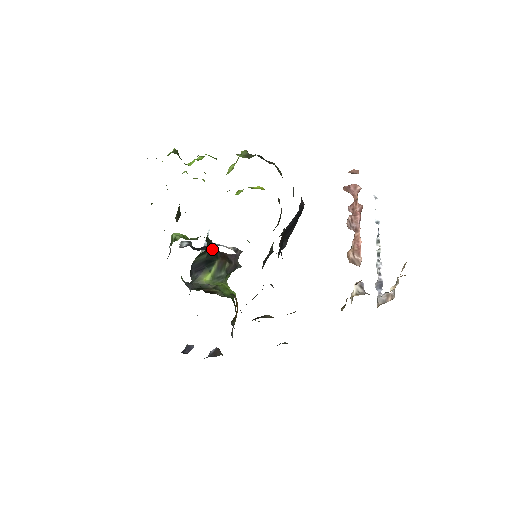
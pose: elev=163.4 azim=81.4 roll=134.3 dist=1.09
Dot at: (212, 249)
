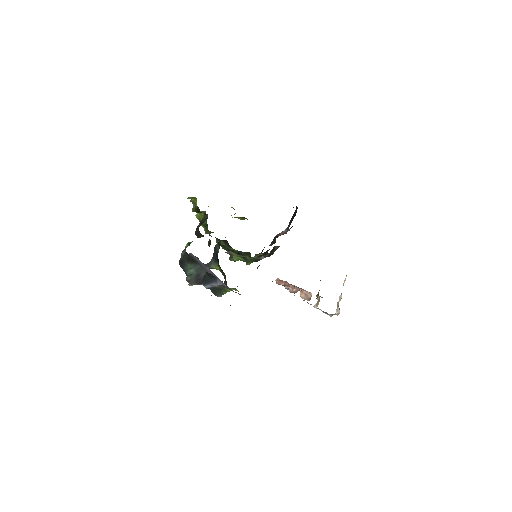
Dot at: occluded
